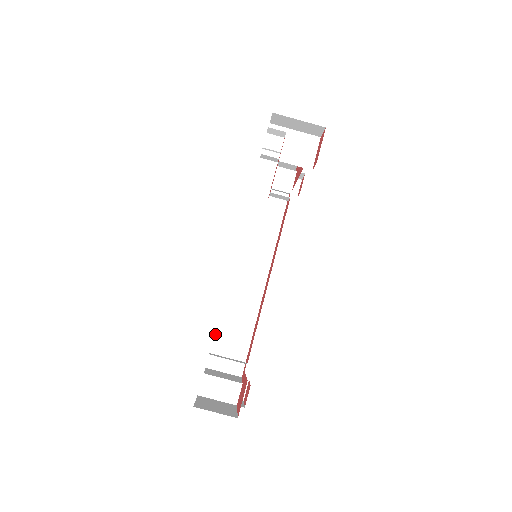
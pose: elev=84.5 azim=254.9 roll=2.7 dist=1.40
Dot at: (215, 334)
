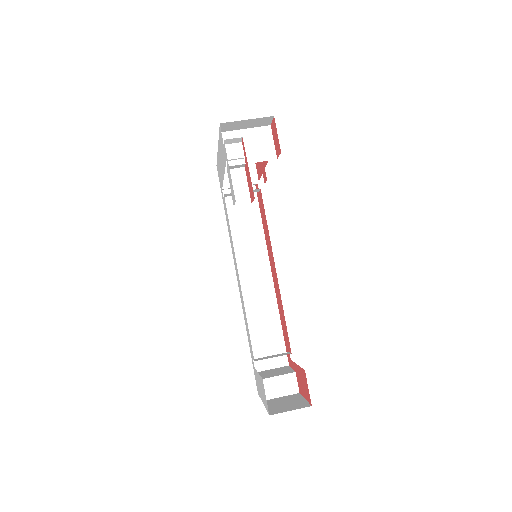
Dot at: (248, 340)
